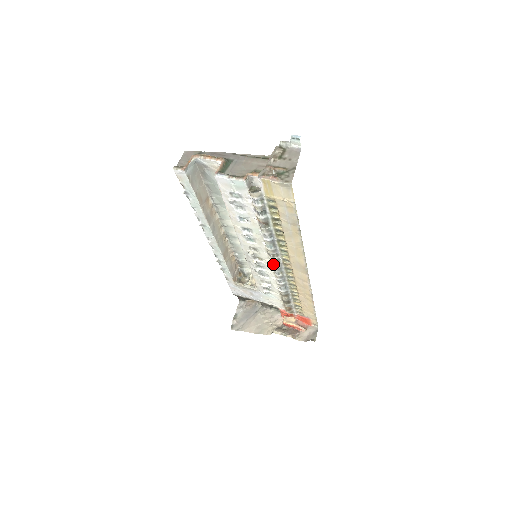
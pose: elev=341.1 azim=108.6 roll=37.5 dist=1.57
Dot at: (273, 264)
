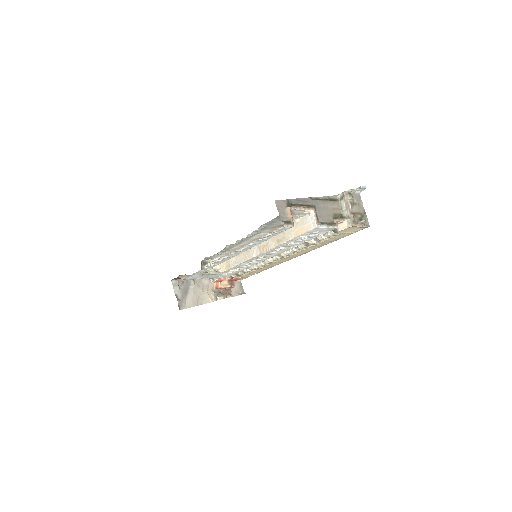
Dot at: (274, 260)
